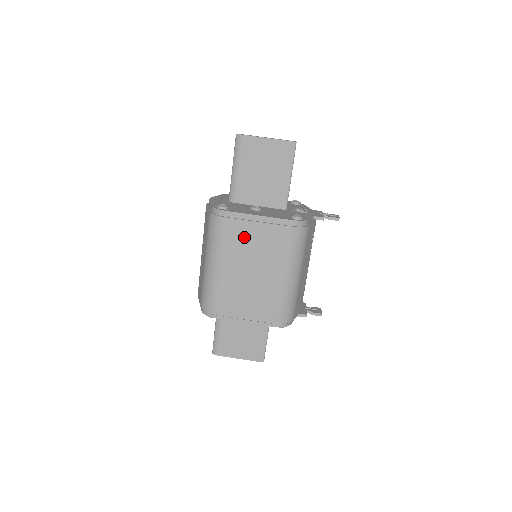
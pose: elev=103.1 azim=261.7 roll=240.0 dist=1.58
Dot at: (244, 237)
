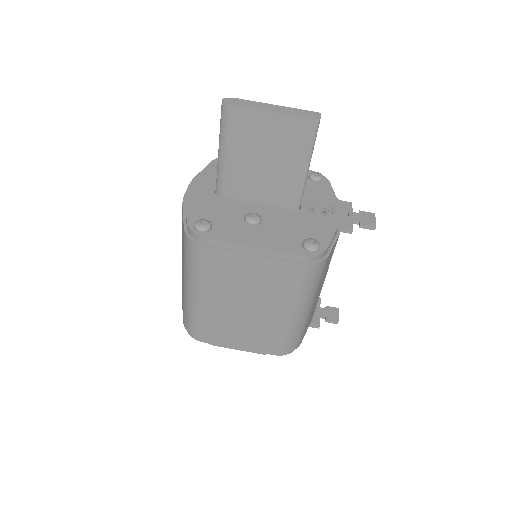
Dot at: (234, 270)
